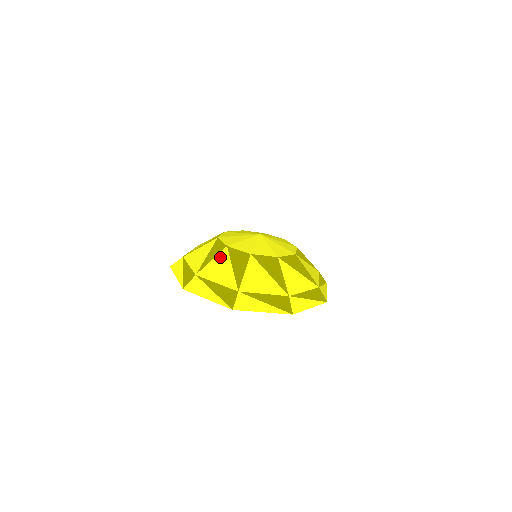
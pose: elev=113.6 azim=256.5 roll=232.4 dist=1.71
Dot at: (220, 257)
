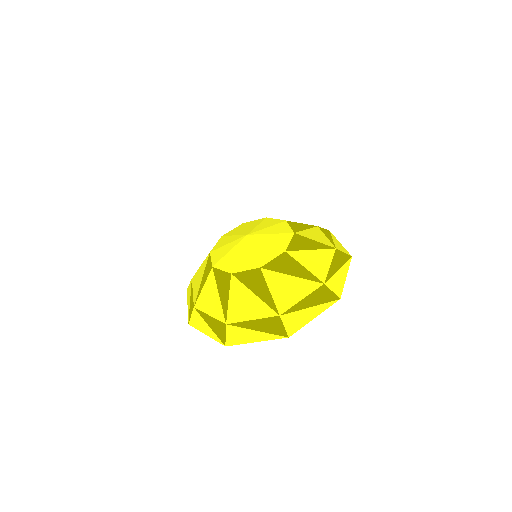
Dot at: (234, 290)
